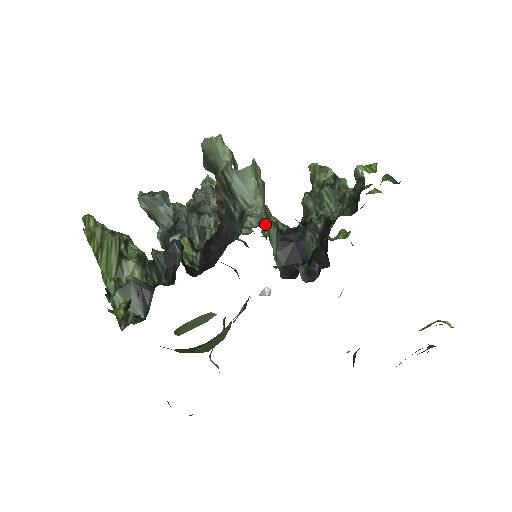
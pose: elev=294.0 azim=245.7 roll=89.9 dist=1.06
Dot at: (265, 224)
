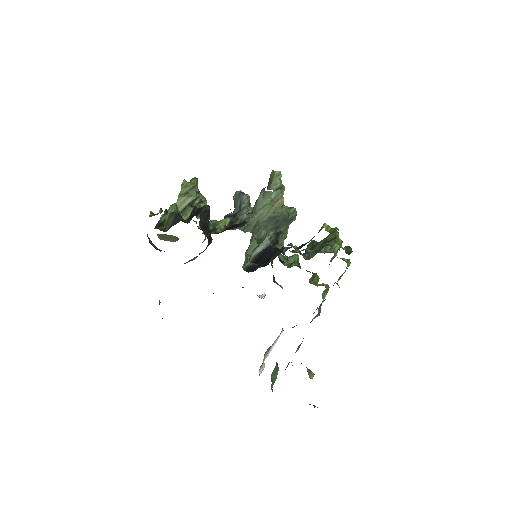
Dot at: (246, 220)
